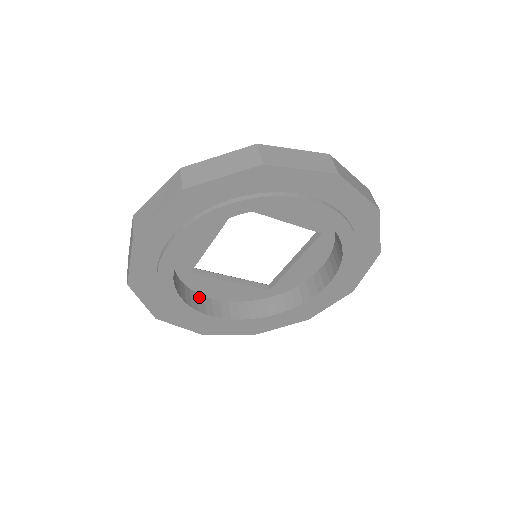
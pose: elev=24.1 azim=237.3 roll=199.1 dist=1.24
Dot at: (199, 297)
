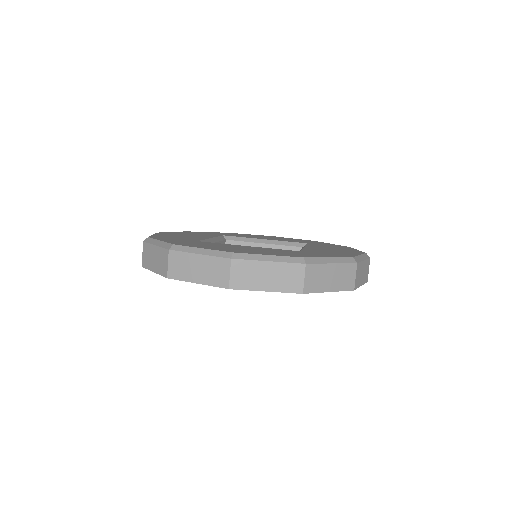
Dot at: occluded
